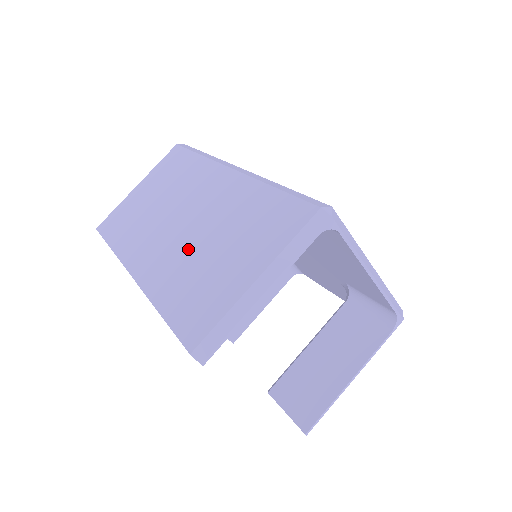
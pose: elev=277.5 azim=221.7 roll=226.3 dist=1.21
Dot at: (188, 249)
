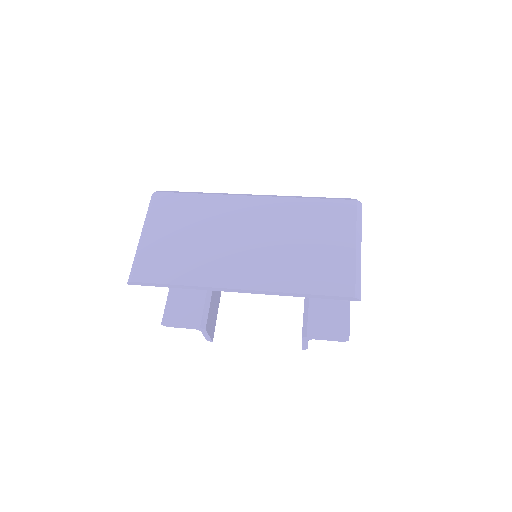
Dot at: (279, 253)
